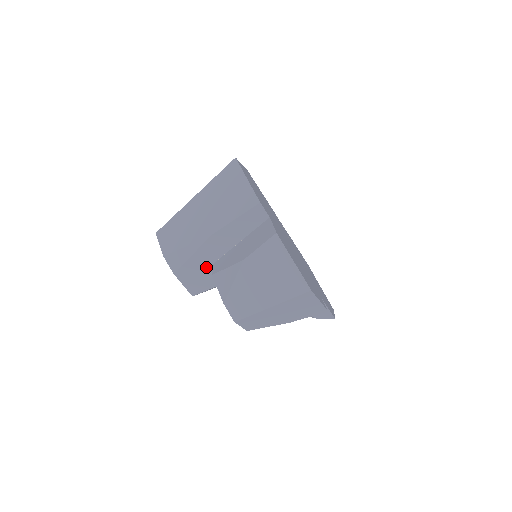
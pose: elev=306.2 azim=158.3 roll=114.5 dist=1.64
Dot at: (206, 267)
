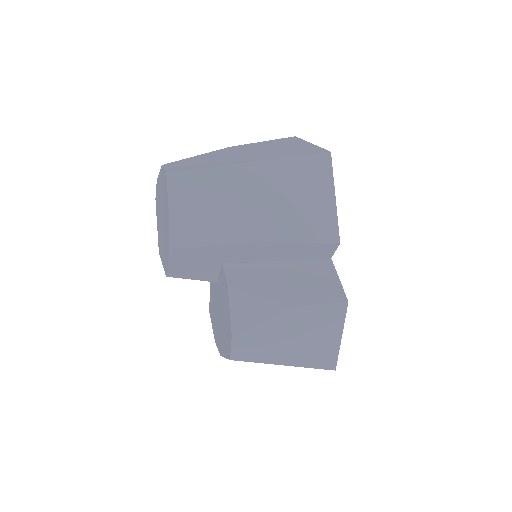
Dot at: (215, 262)
